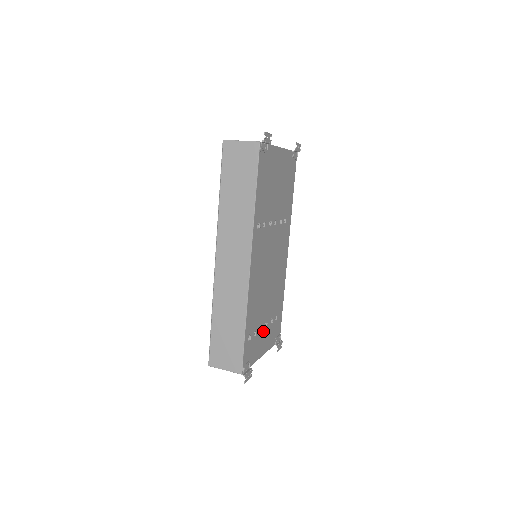
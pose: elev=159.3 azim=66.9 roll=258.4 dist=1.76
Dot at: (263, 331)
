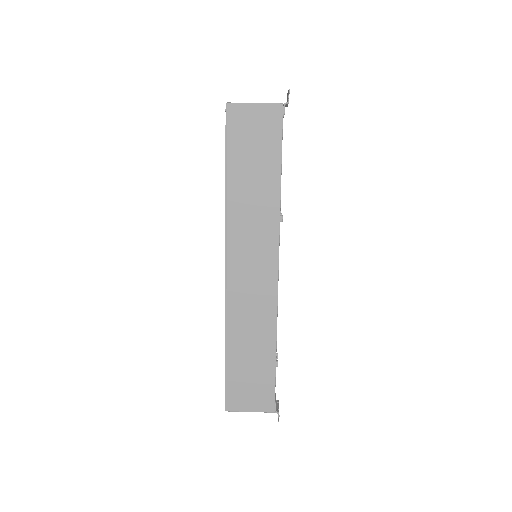
Dot at: occluded
